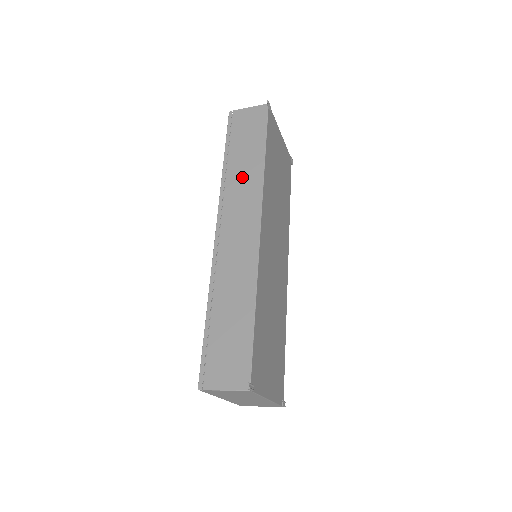
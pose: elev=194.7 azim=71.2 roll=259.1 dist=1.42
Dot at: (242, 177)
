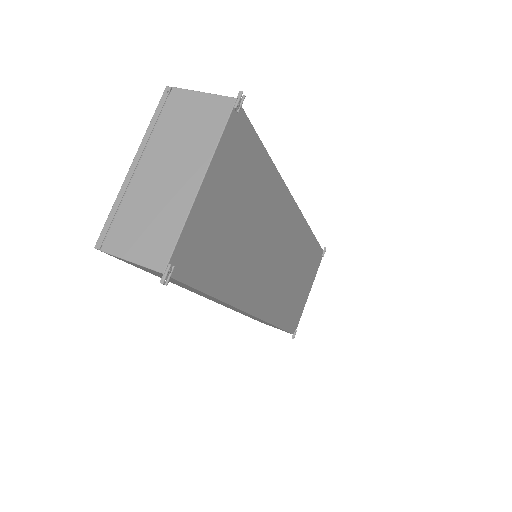
Dot at: occluded
